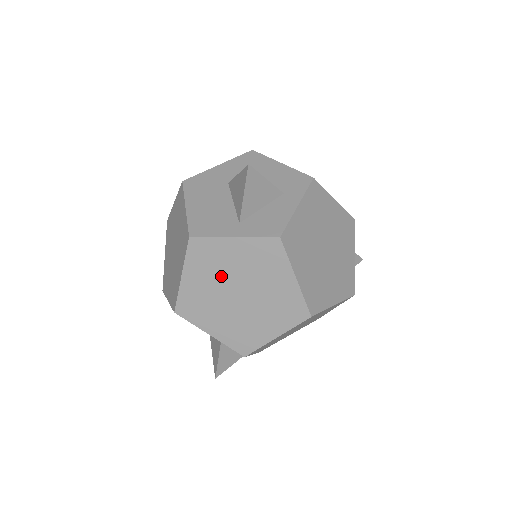
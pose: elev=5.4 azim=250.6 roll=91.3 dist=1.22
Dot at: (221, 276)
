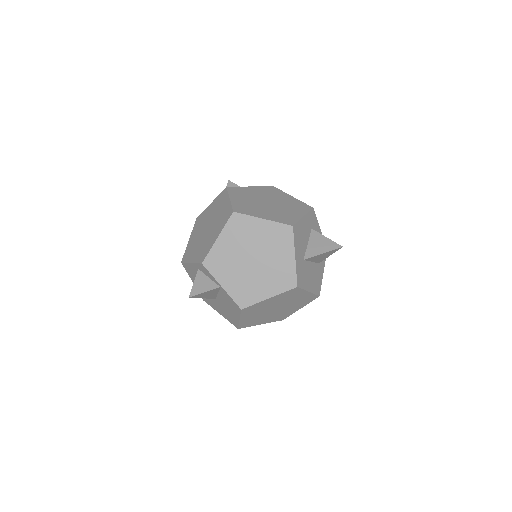
Dot at: (203, 225)
